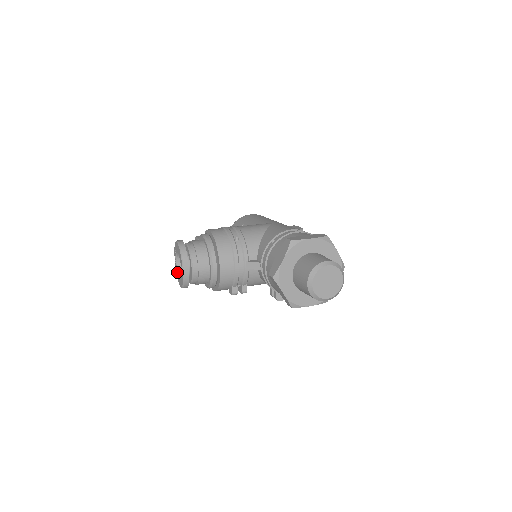
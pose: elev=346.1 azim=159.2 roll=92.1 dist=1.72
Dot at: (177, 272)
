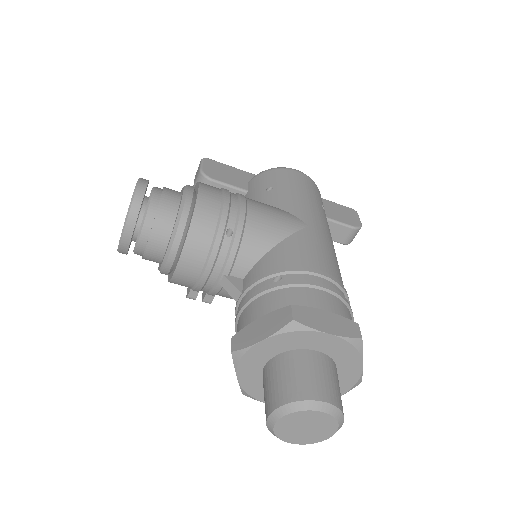
Dot at: occluded
